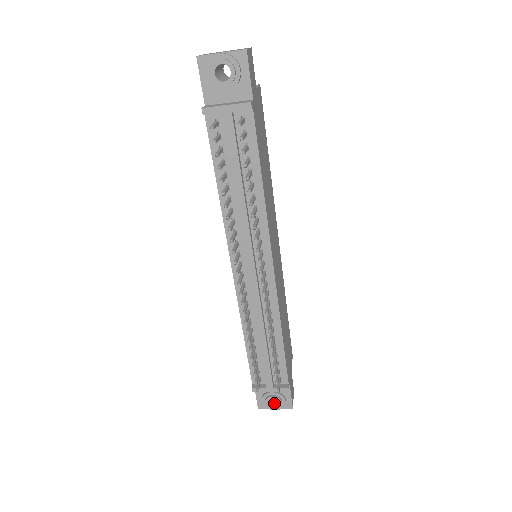
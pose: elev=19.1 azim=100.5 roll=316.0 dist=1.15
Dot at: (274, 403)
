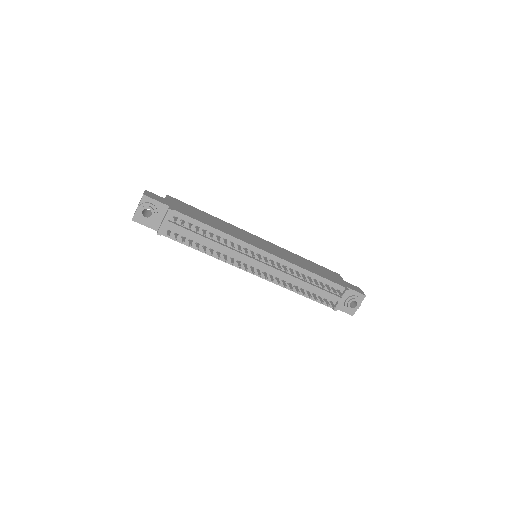
Dot at: (355, 304)
